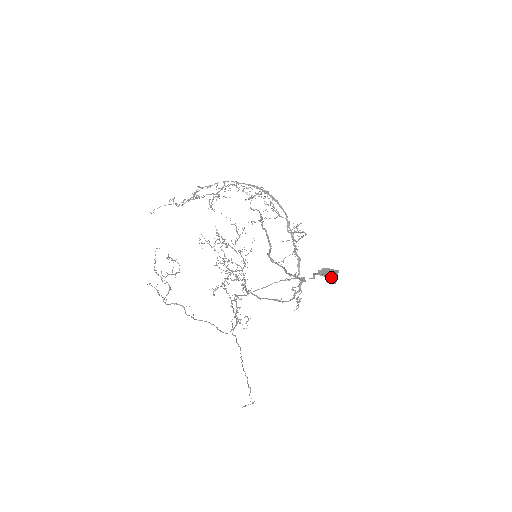
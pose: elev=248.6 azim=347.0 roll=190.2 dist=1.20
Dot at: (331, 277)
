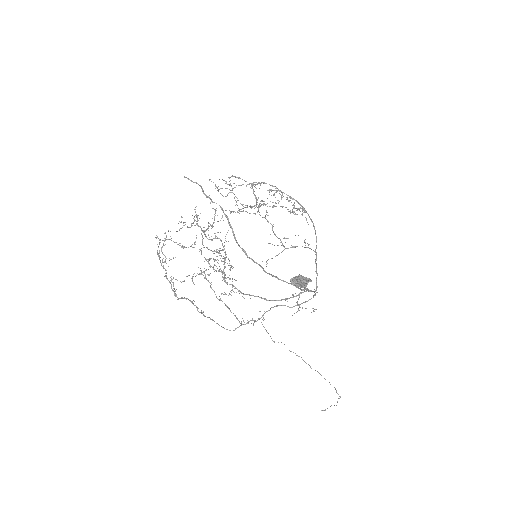
Dot at: (306, 284)
